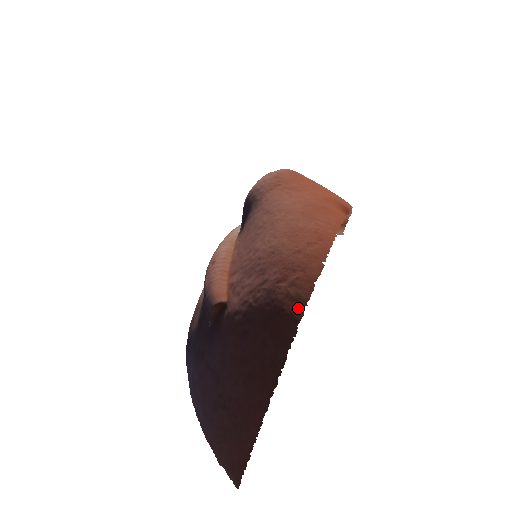
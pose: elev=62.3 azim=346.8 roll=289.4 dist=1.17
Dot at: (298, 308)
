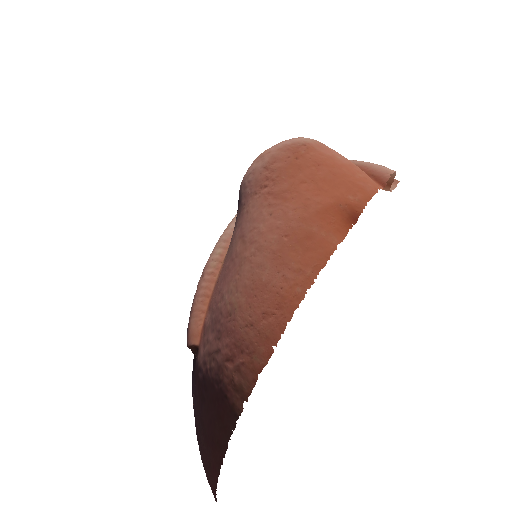
Dot at: (239, 401)
